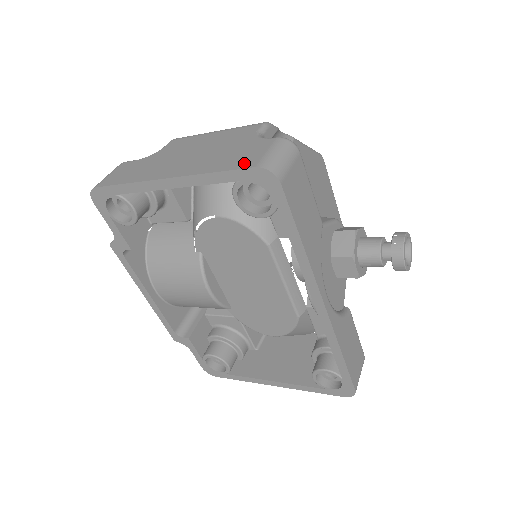
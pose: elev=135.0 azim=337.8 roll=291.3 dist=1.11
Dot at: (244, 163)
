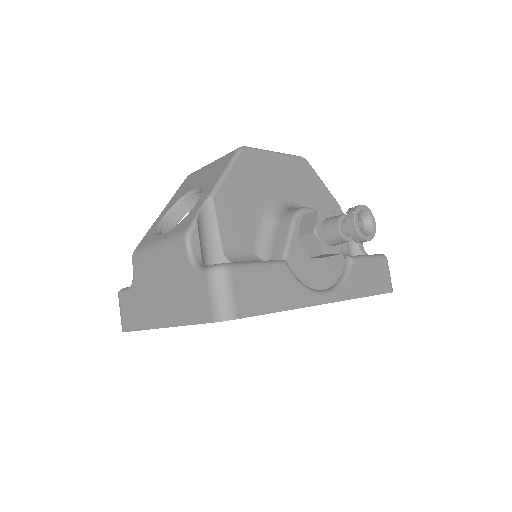
Dot at: (203, 315)
